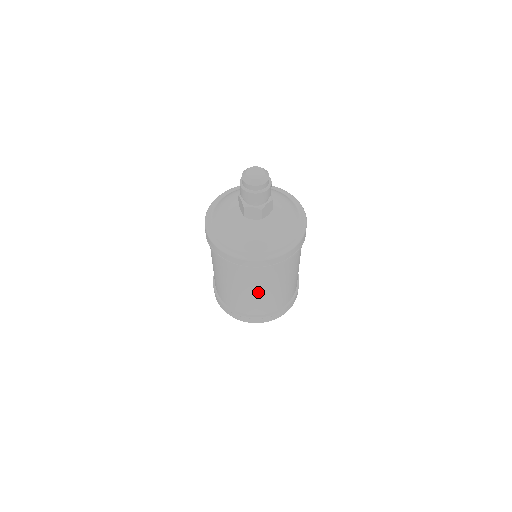
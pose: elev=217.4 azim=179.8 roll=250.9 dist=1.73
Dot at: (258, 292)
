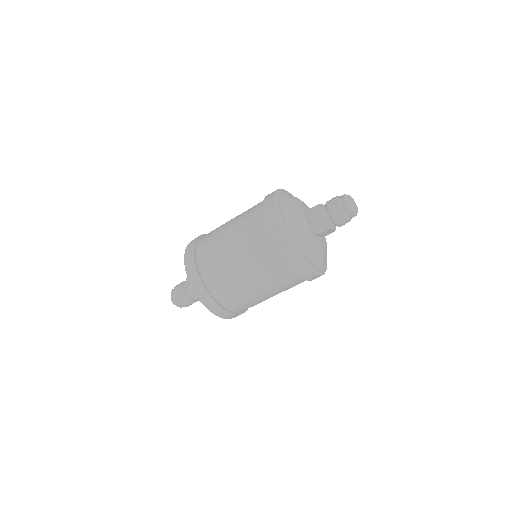
Dot at: (252, 281)
